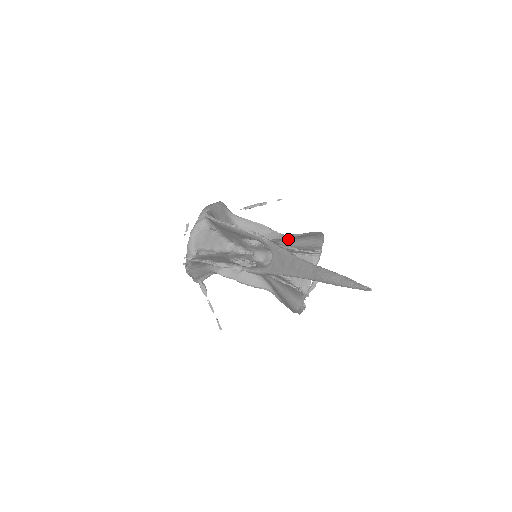
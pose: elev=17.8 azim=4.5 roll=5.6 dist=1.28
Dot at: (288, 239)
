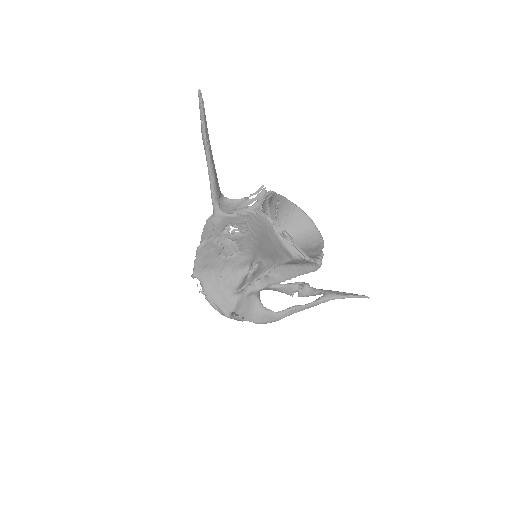
Dot at: occluded
